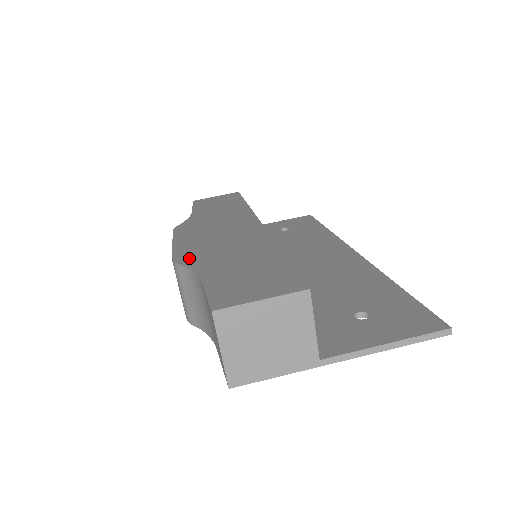
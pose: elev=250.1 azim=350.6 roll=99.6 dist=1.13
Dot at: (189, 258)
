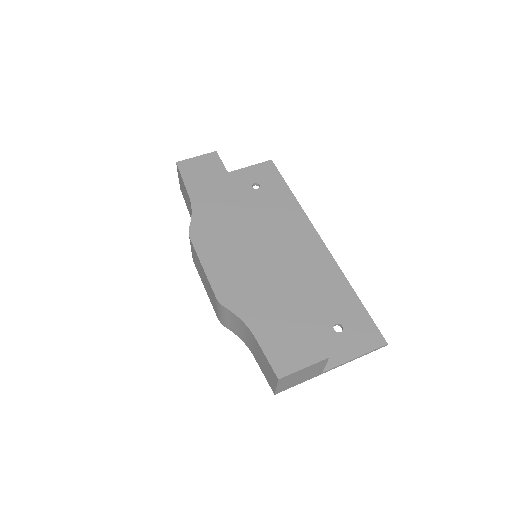
Dot at: (230, 299)
